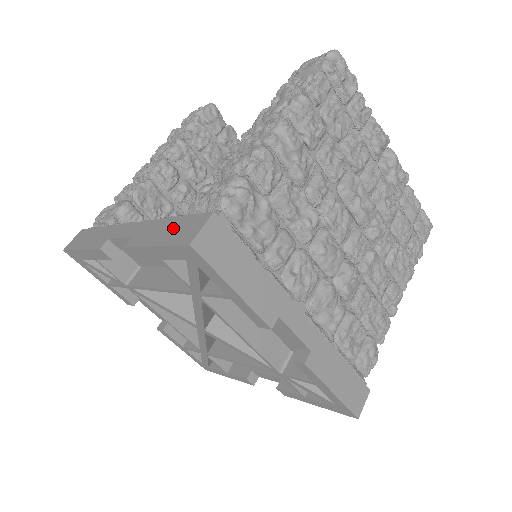
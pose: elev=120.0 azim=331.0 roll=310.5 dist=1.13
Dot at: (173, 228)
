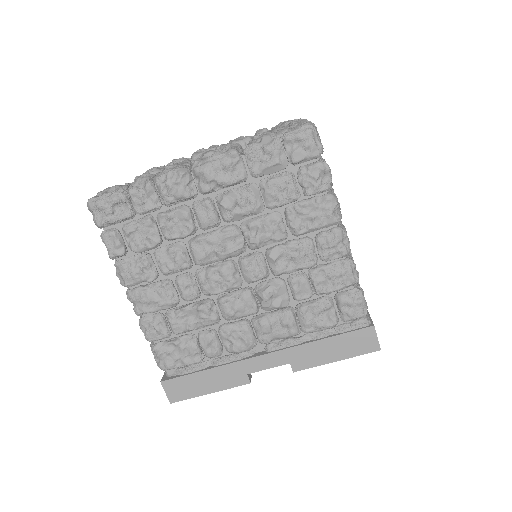
Dot at: occluded
